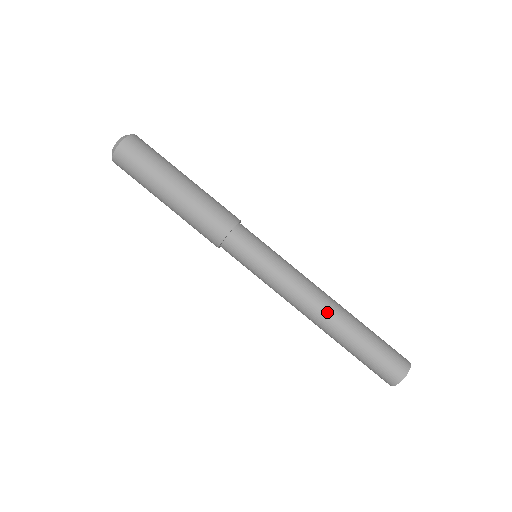
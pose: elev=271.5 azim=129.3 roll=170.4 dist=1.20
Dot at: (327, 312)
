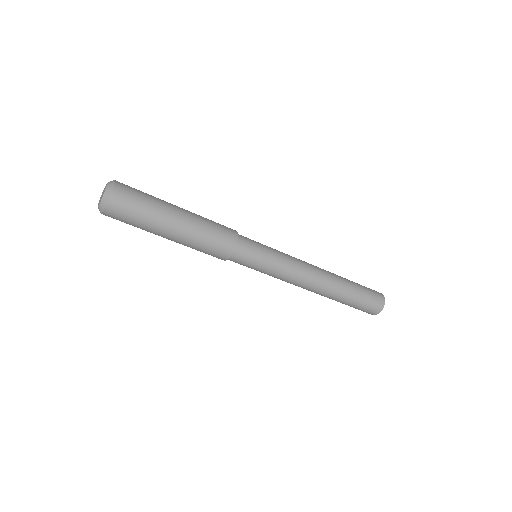
Dot at: (315, 292)
